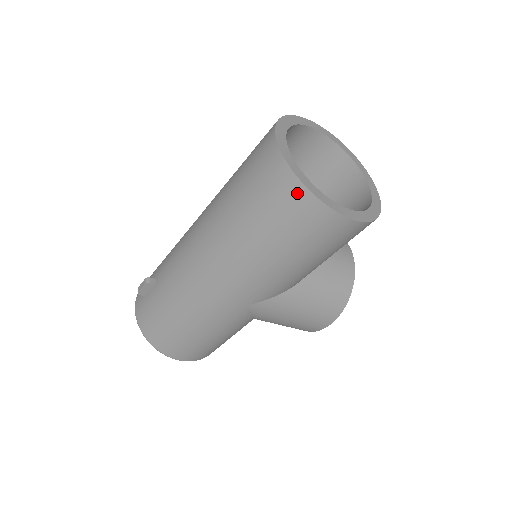
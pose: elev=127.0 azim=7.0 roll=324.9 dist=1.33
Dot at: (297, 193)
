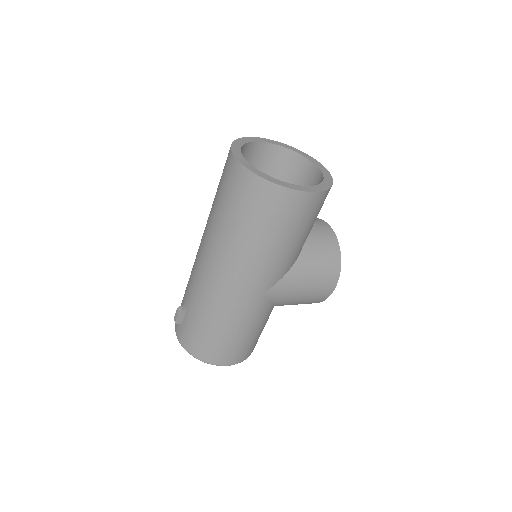
Dot at: (265, 188)
